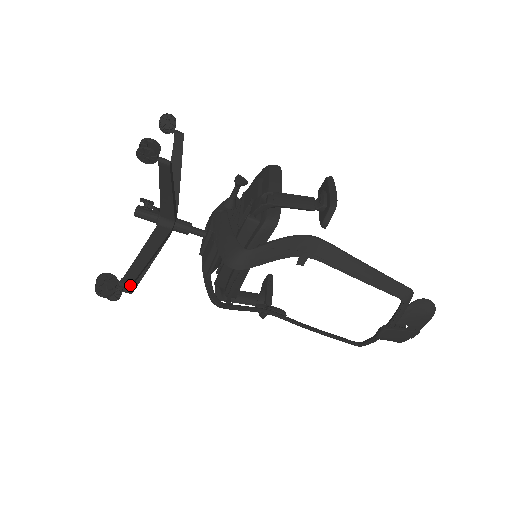
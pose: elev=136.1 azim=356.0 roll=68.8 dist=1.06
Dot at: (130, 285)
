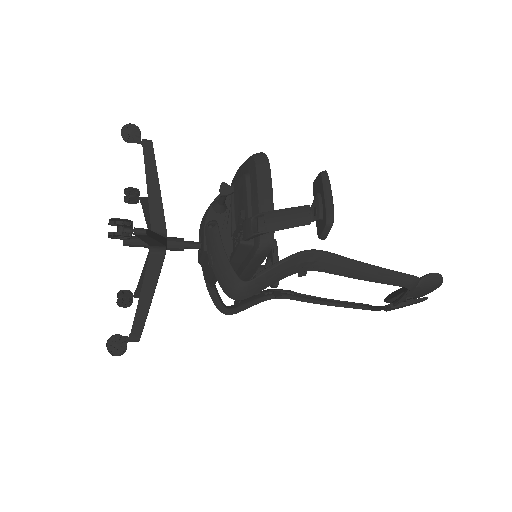
Dot at: (139, 339)
